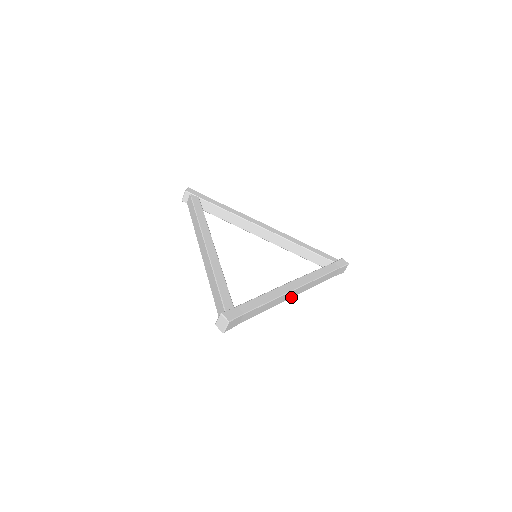
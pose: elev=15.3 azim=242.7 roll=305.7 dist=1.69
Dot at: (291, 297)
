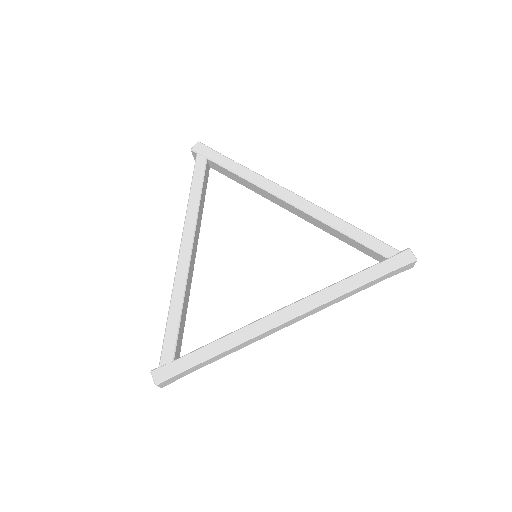
Dot at: (285, 326)
